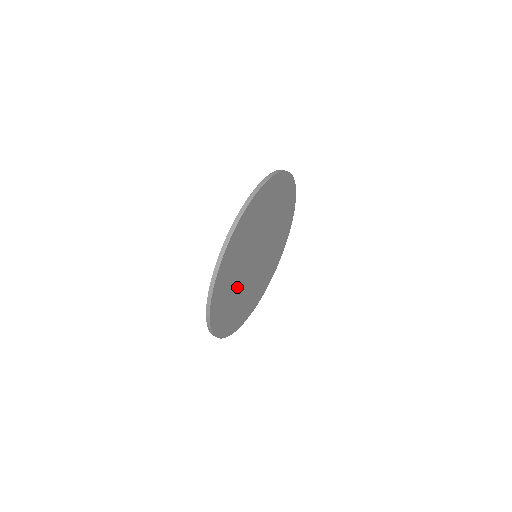
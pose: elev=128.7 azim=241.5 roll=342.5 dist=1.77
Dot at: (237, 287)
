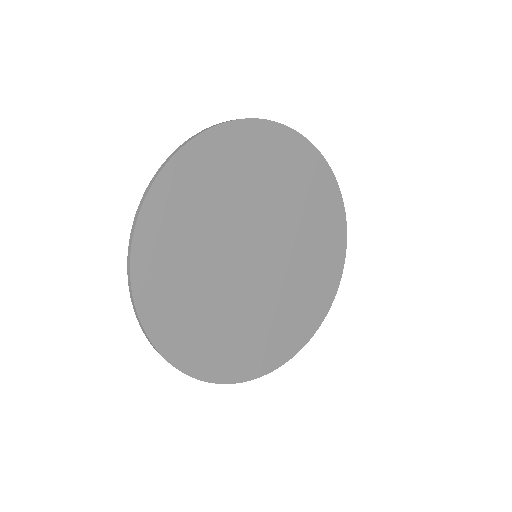
Dot at: (224, 307)
